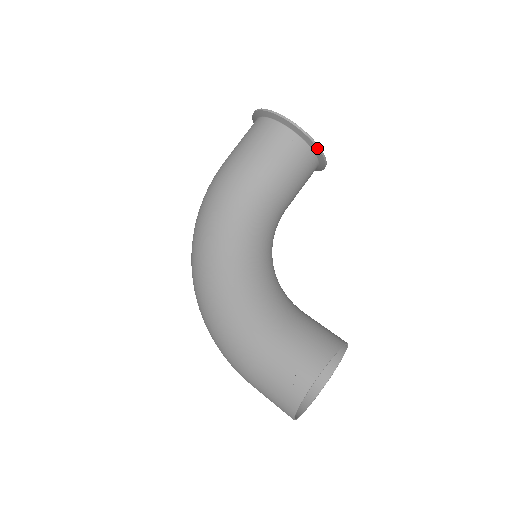
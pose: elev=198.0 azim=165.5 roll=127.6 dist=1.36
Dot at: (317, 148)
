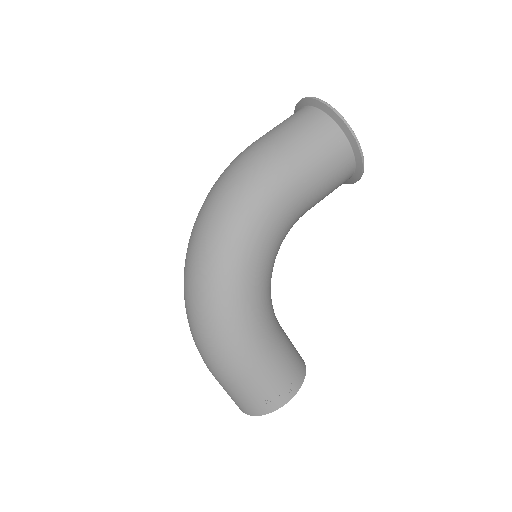
Dot at: (358, 179)
